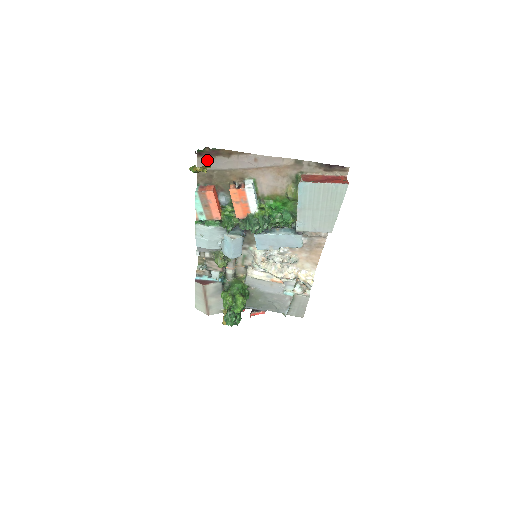
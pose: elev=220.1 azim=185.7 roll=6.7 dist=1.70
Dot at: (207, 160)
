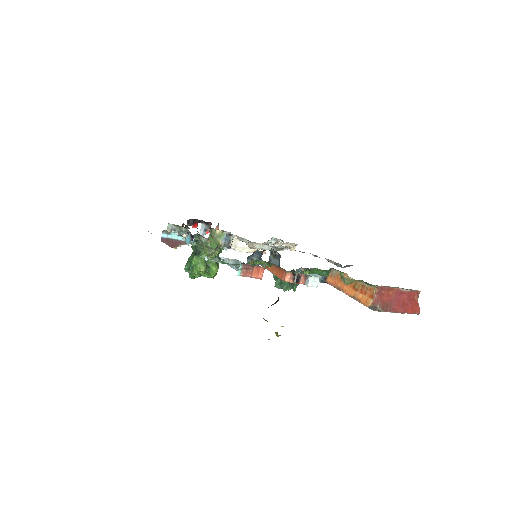
Dot at: occluded
